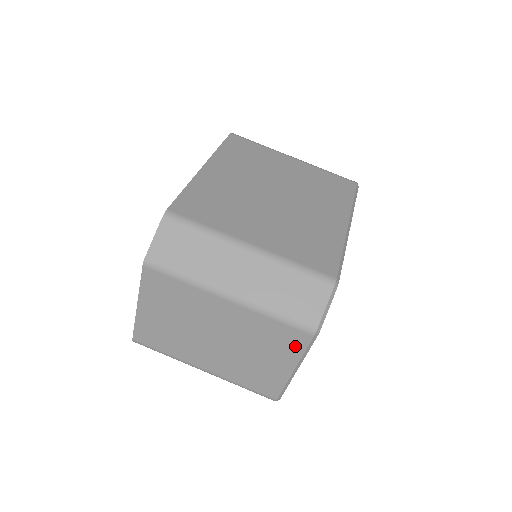
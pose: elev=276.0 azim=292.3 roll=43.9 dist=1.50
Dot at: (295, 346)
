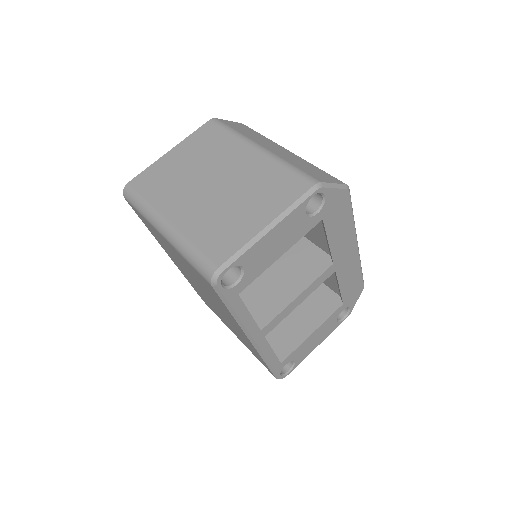
Dot at: (288, 195)
